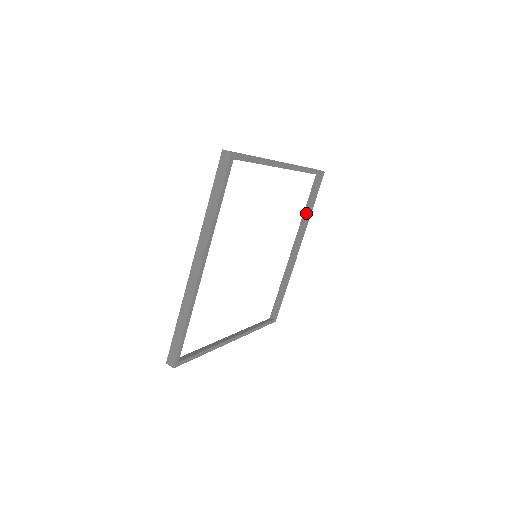
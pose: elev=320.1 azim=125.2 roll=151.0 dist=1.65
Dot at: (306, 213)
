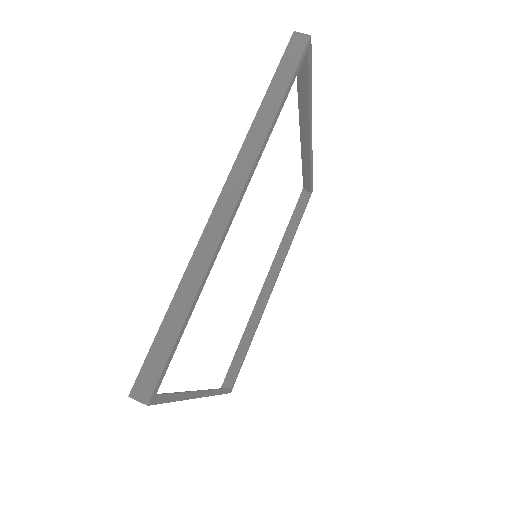
Dot at: (287, 238)
